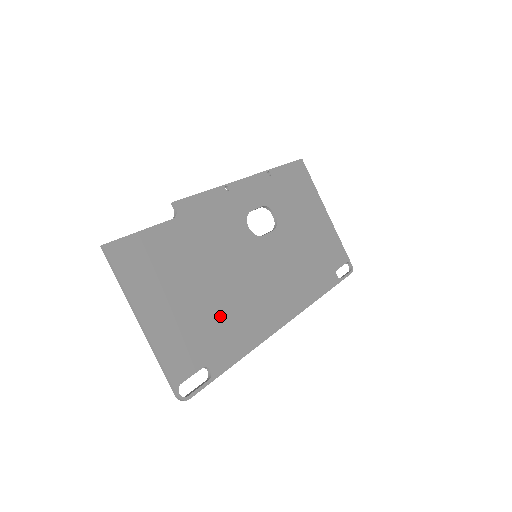
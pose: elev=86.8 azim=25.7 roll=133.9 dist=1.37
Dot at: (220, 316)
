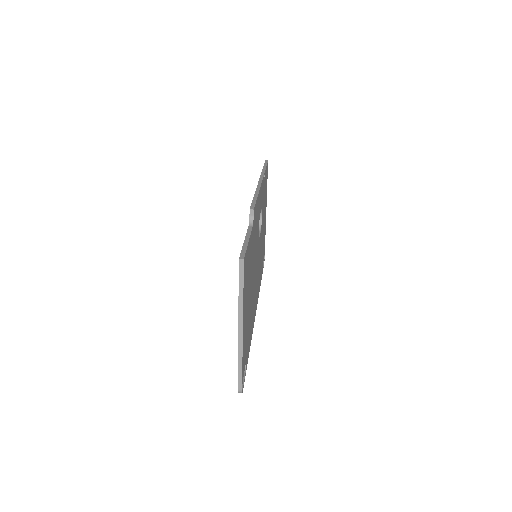
Dot at: (250, 315)
